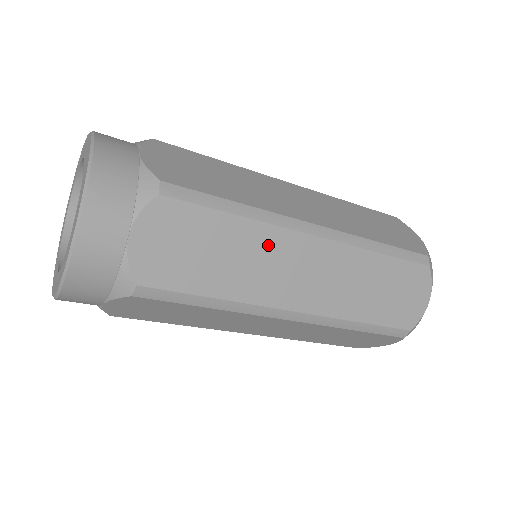
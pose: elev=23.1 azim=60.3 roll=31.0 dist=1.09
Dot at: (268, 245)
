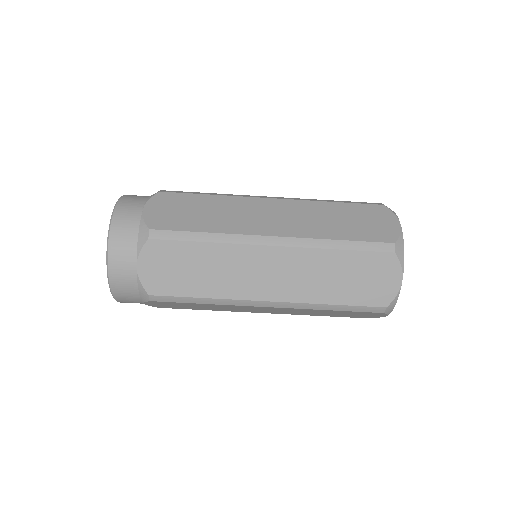
Dot at: (237, 205)
